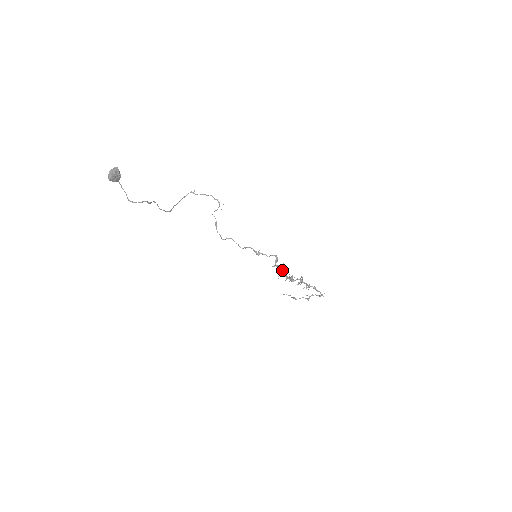
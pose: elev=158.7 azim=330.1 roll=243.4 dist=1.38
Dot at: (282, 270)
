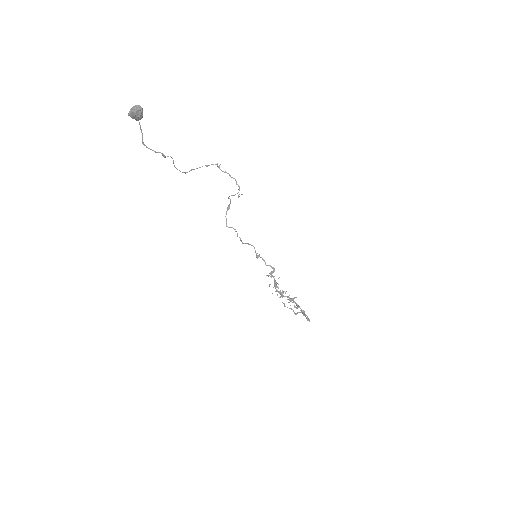
Dot at: (275, 282)
